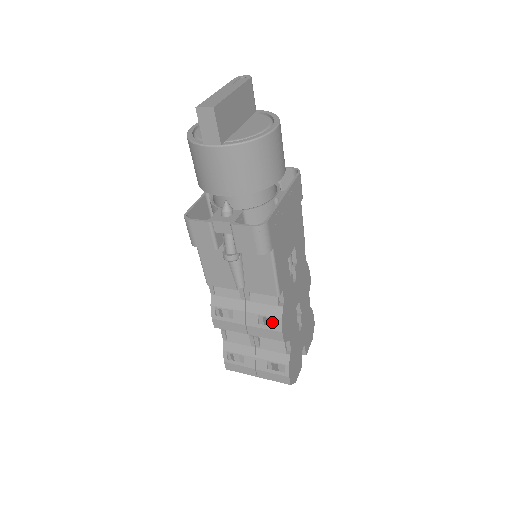
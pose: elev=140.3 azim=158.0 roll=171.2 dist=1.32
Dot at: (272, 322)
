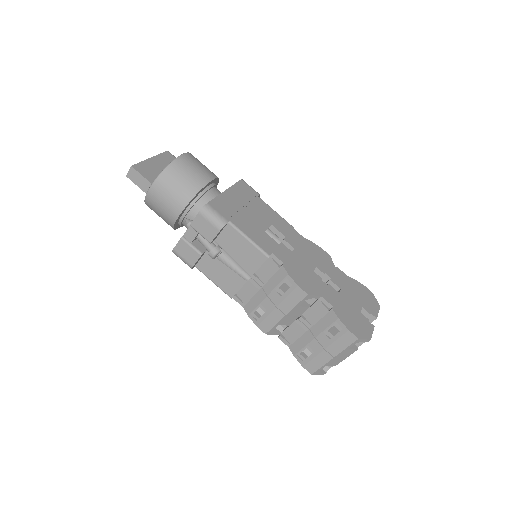
Dot at: occluded
